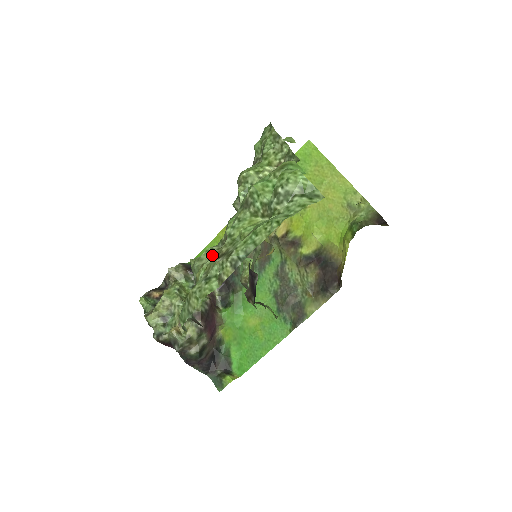
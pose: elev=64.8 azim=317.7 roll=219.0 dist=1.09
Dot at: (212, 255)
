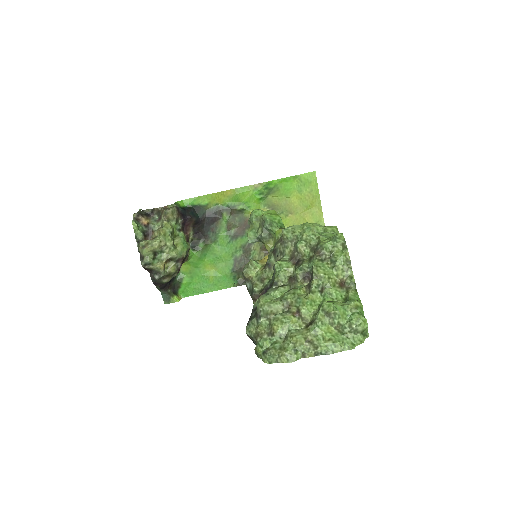
Dot at: (286, 318)
